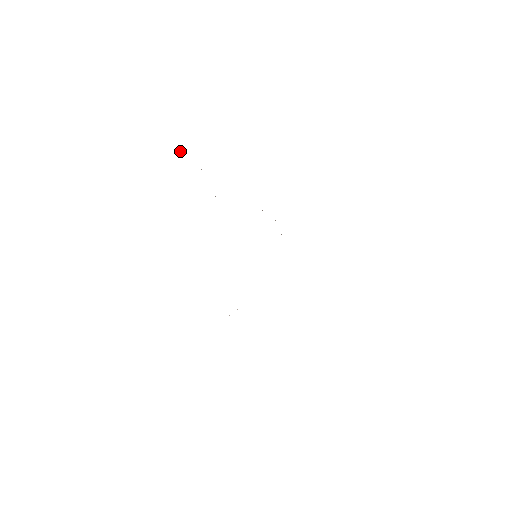
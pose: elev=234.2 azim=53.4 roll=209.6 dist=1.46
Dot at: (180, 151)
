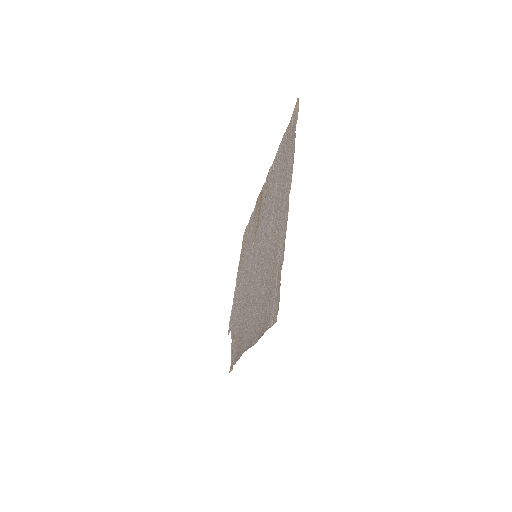
Dot at: (291, 119)
